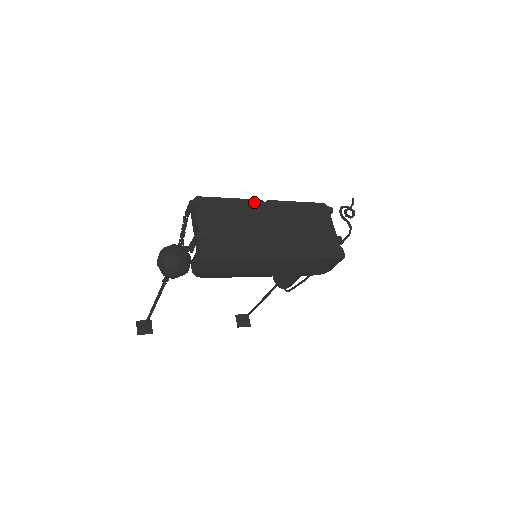
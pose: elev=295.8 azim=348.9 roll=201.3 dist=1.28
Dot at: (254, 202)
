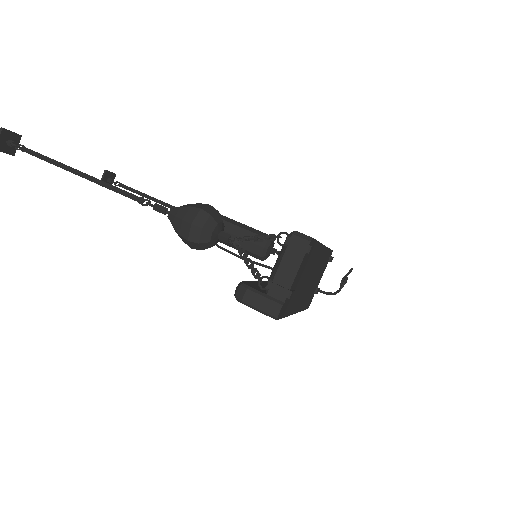
Dot at: (322, 248)
